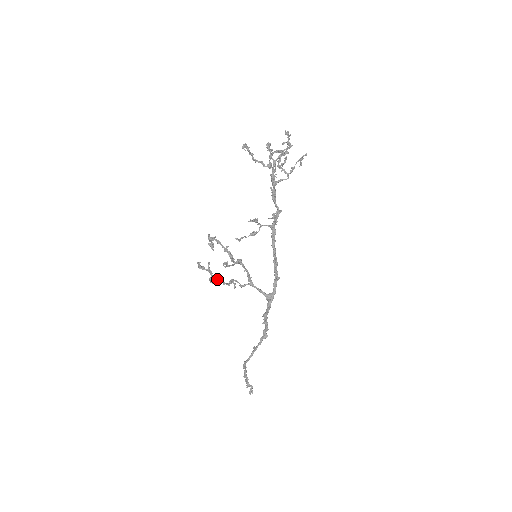
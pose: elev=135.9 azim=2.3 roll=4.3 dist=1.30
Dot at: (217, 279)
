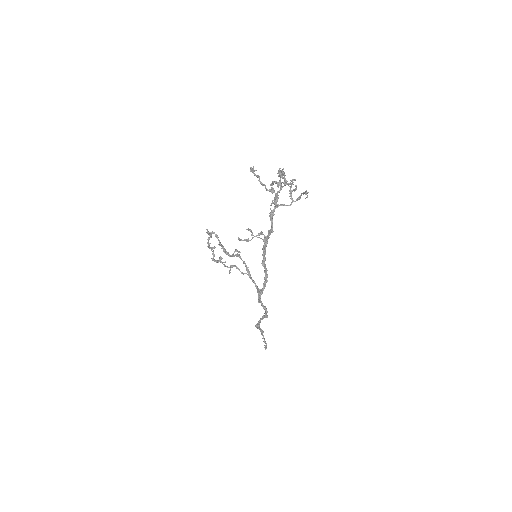
Dot at: (220, 261)
